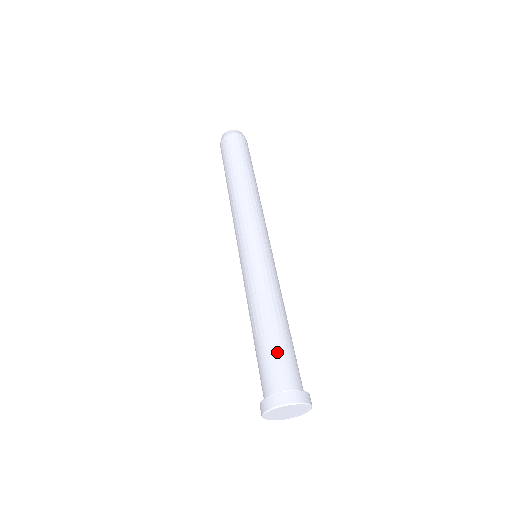
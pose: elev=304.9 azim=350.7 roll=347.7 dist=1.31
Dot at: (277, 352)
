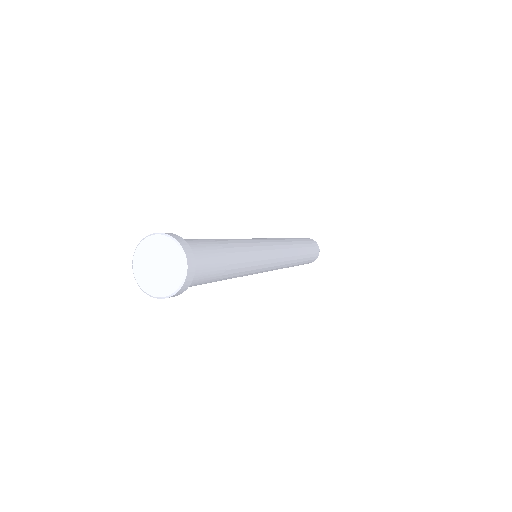
Dot at: (197, 239)
